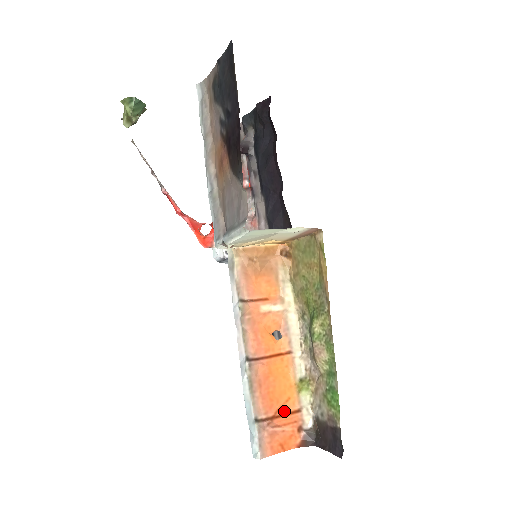
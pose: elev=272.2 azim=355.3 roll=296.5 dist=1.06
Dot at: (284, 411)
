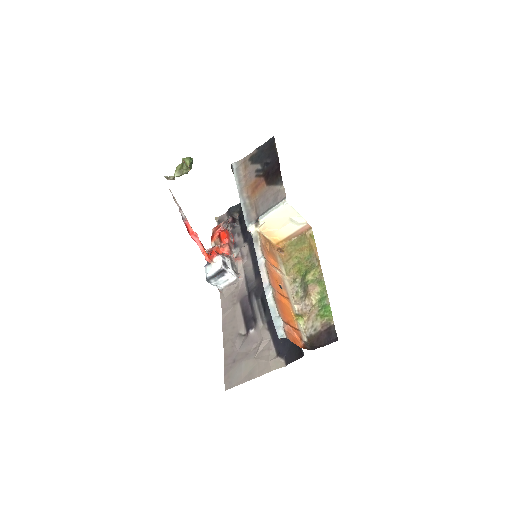
Dot at: (291, 325)
